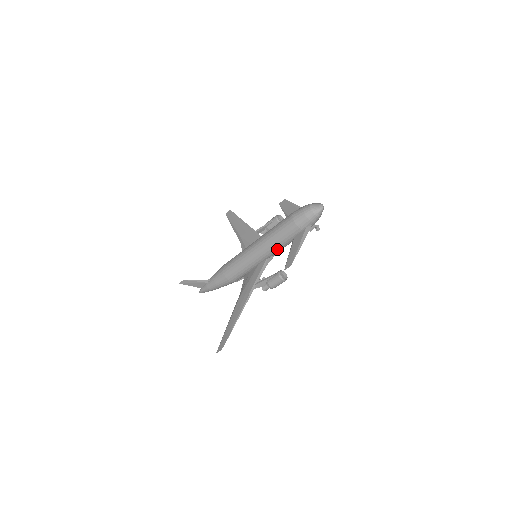
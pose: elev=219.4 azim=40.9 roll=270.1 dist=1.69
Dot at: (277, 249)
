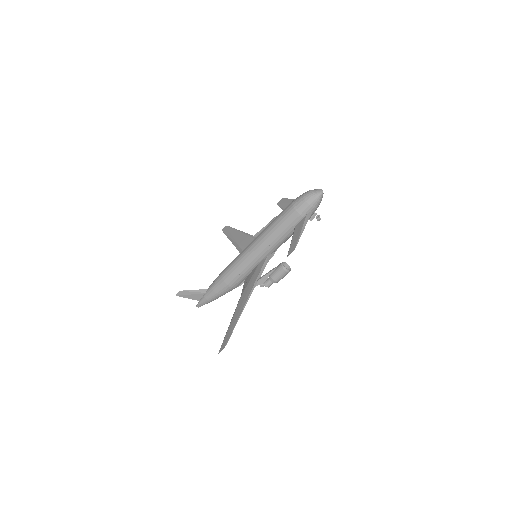
Dot at: (278, 242)
